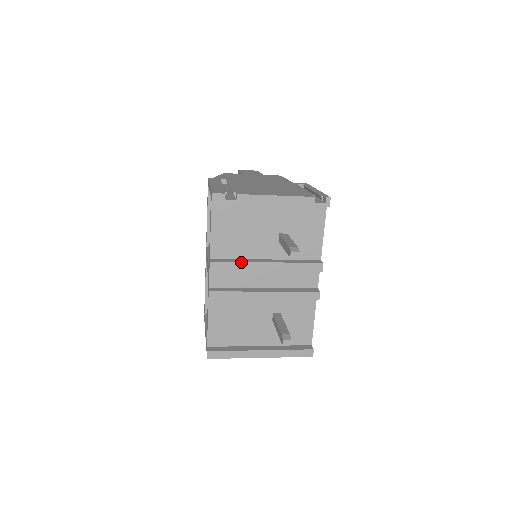
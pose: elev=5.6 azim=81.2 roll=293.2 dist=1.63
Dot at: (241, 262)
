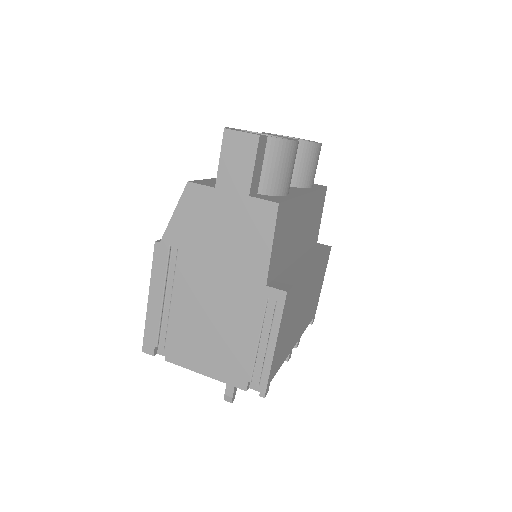
Dot at: occluded
